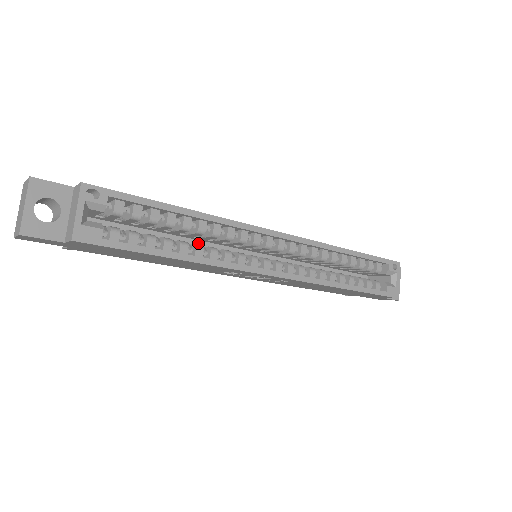
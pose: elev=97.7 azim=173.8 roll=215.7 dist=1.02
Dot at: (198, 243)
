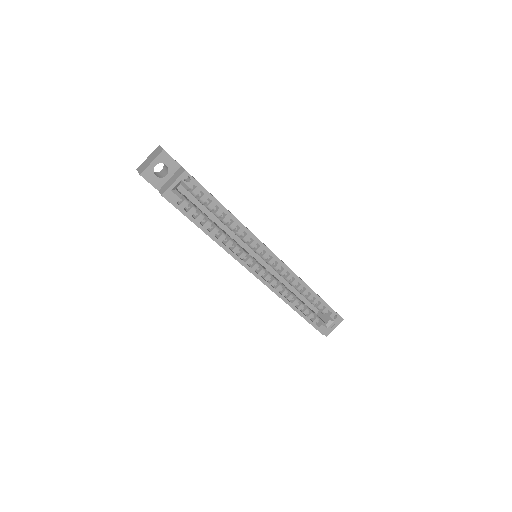
Dot at: (228, 229)
